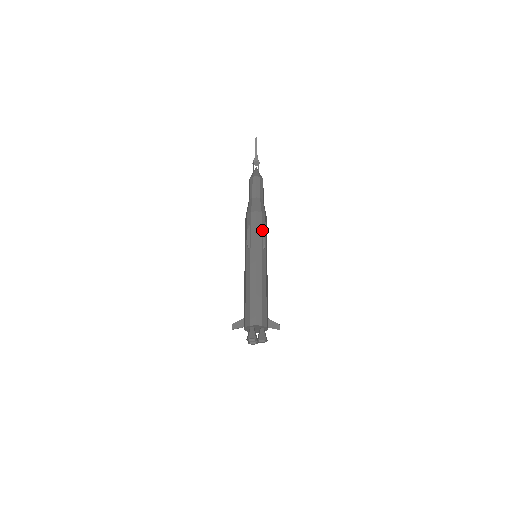
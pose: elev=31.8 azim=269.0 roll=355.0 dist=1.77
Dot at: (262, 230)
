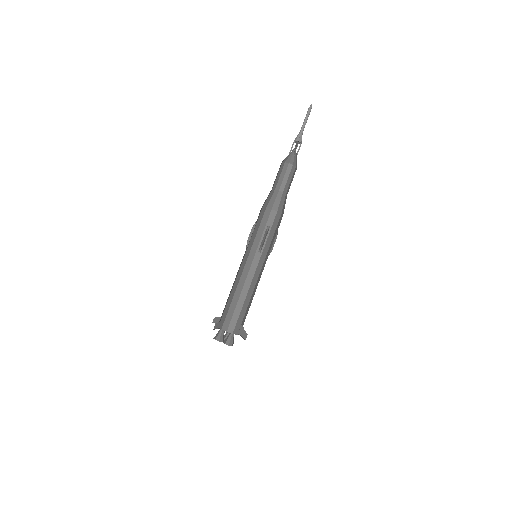
Dot at: (264, 231)
